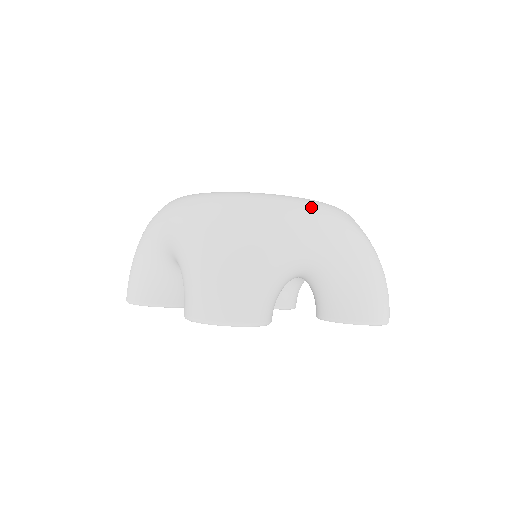
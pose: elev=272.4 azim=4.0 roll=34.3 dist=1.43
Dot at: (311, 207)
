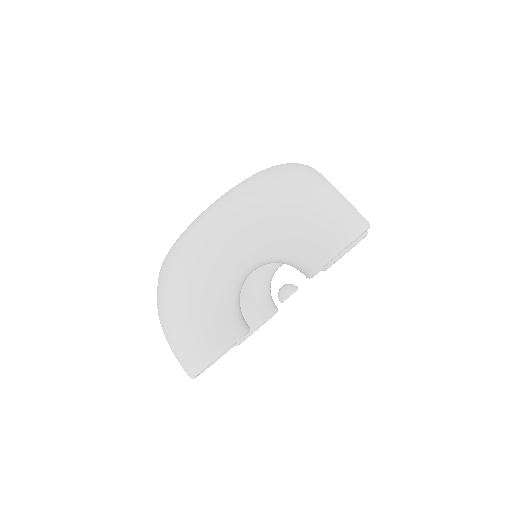
Dot at: occluded
